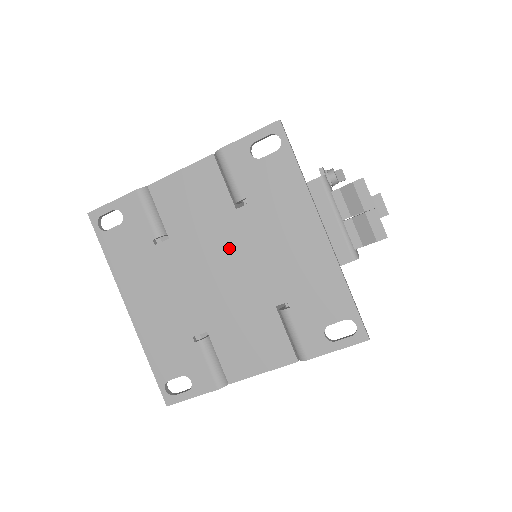
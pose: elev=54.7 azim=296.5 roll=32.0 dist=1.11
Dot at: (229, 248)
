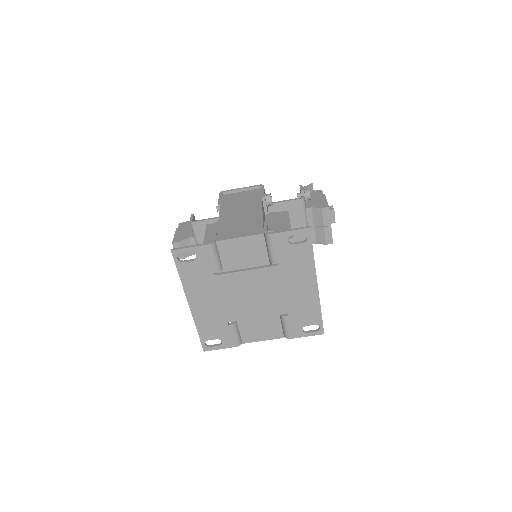
Dot at: (261, 284)
